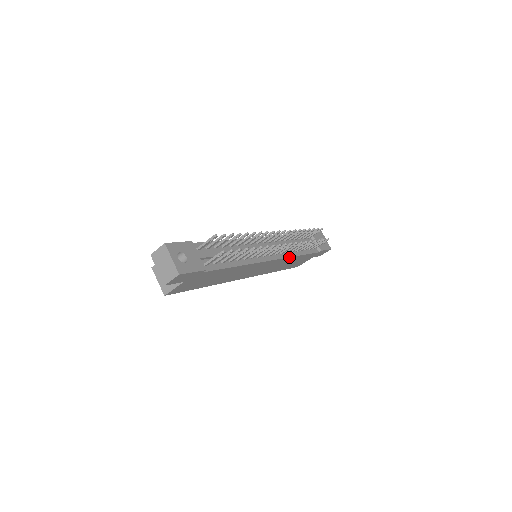
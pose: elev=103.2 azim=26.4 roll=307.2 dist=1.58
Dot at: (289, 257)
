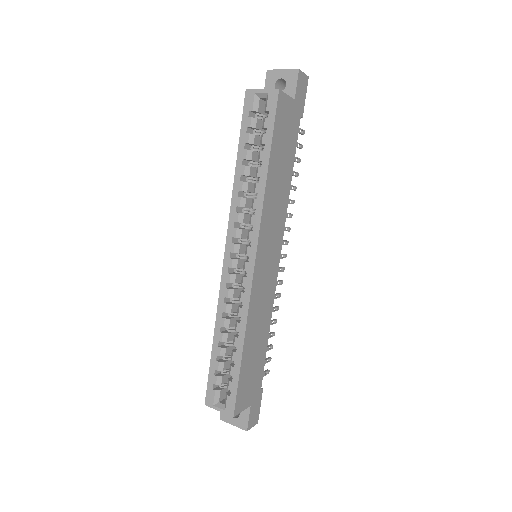
Dot at: (273, 301)
